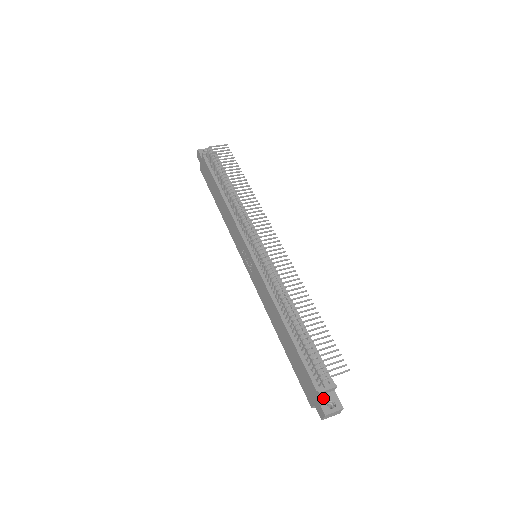
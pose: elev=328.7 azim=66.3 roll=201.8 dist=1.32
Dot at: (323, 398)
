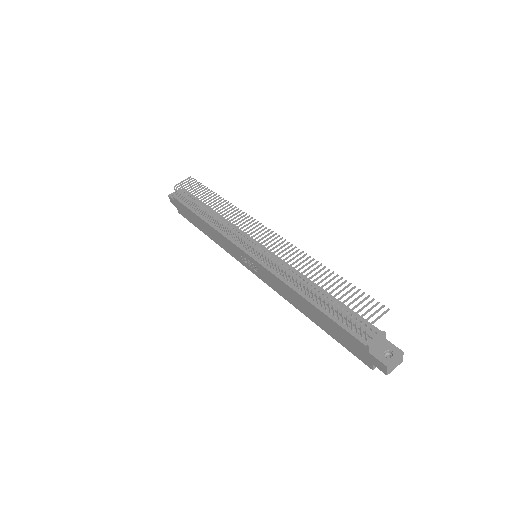
Dot at: (377, 351)
